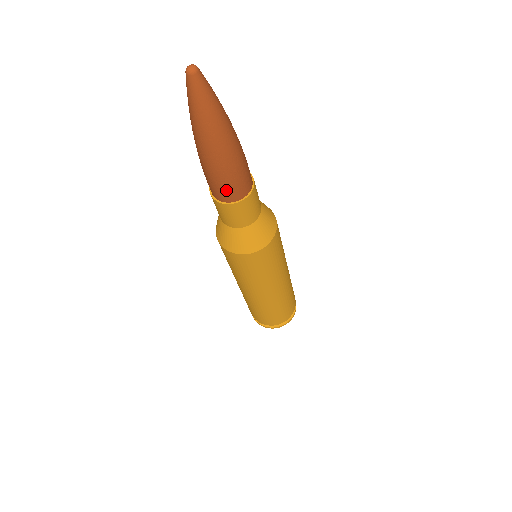
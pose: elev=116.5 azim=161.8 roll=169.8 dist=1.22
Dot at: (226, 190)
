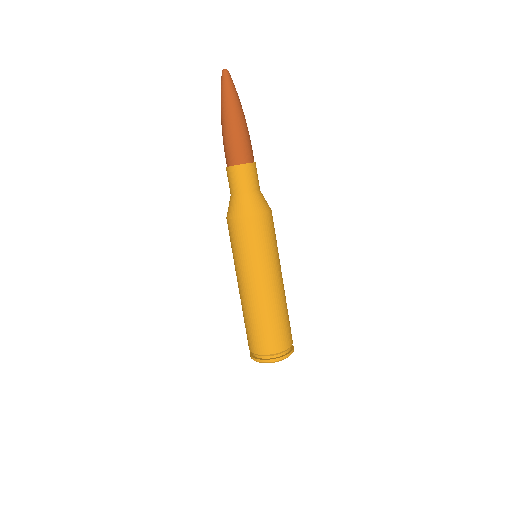
Dot at: (247, 150)
